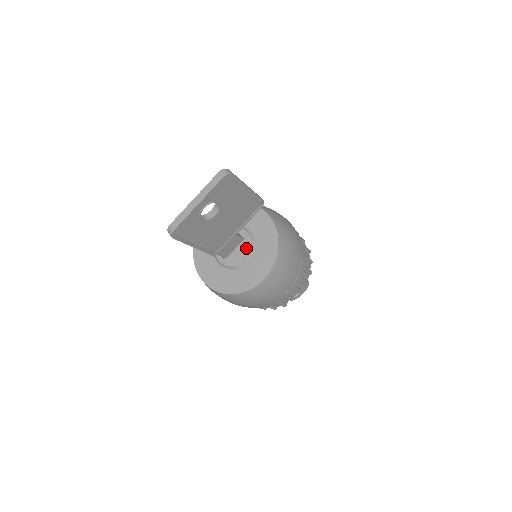
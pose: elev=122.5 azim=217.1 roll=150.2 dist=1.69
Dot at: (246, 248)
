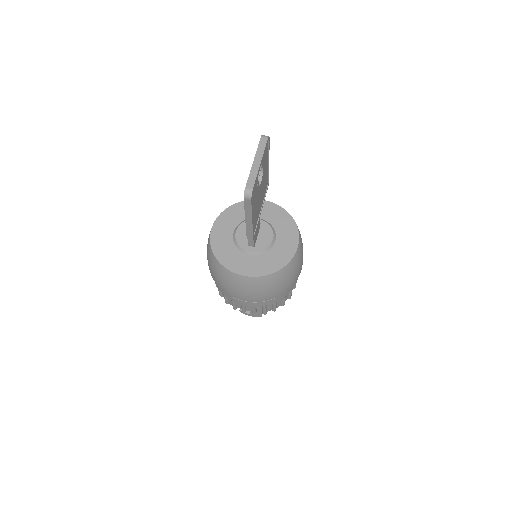
Dot at: (267, 230)
